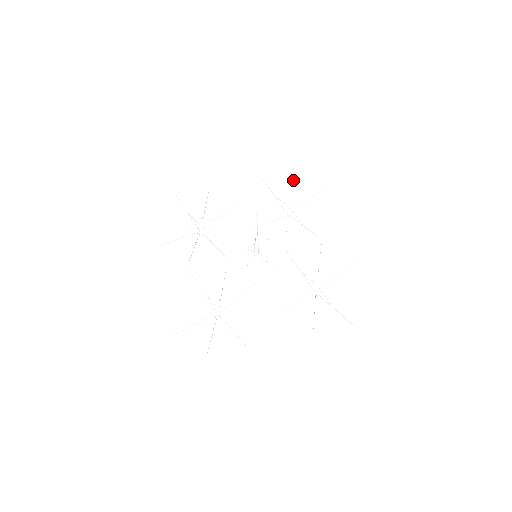
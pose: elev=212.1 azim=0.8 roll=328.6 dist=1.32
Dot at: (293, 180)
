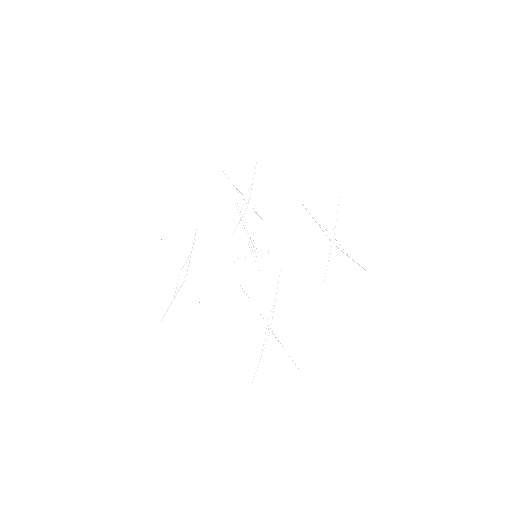
Dot at: (225, 175)
